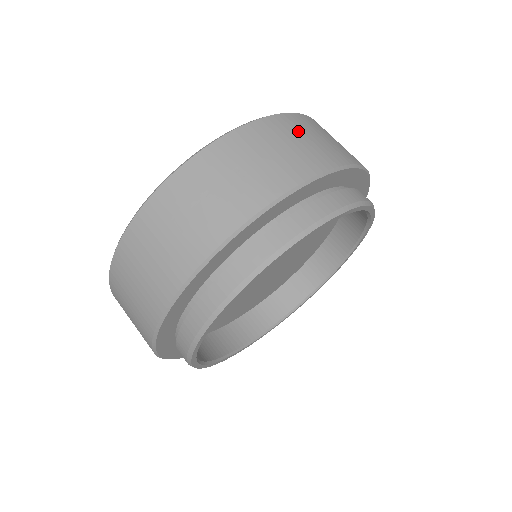
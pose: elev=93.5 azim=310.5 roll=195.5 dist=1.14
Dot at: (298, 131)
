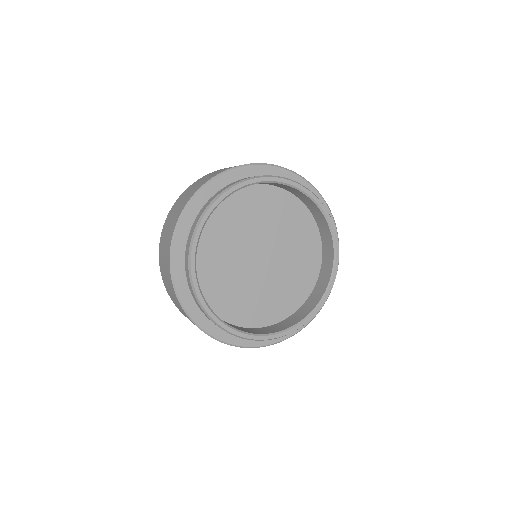
Dot at: occluded
